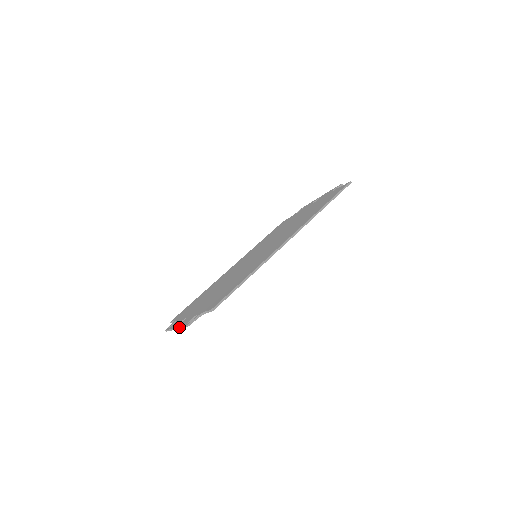
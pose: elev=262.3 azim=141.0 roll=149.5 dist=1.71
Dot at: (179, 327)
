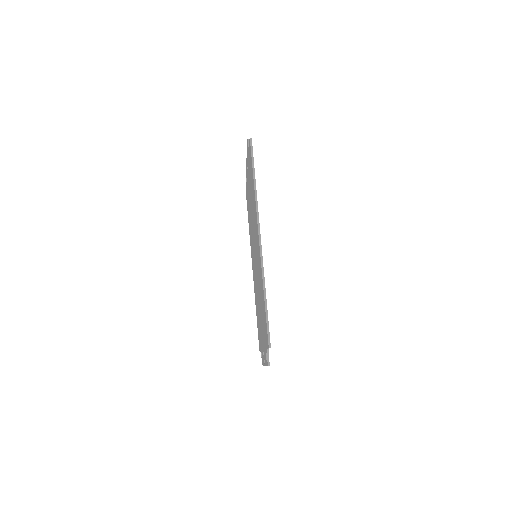
Dot at: occluded
